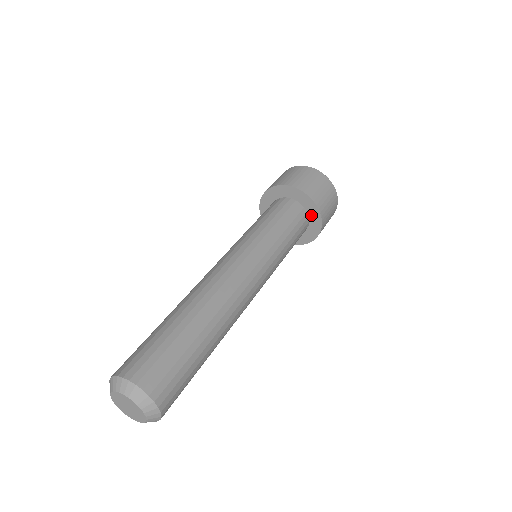
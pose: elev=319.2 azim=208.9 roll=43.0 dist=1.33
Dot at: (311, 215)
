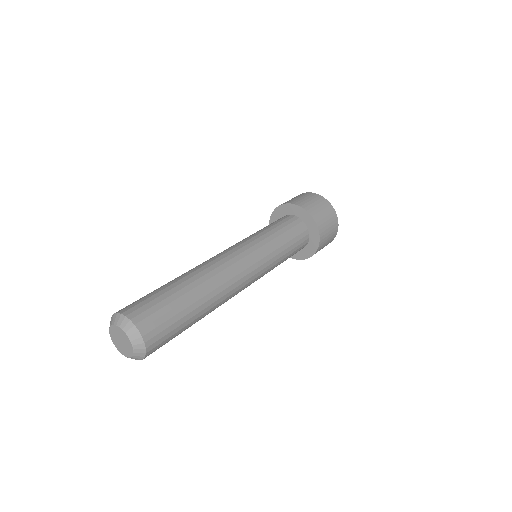
Dot at: (303, 218)
